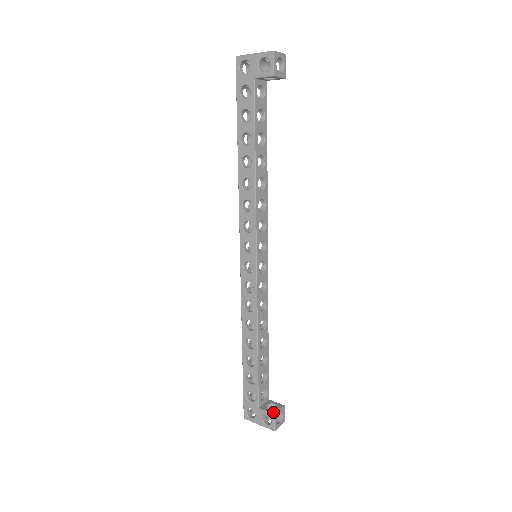
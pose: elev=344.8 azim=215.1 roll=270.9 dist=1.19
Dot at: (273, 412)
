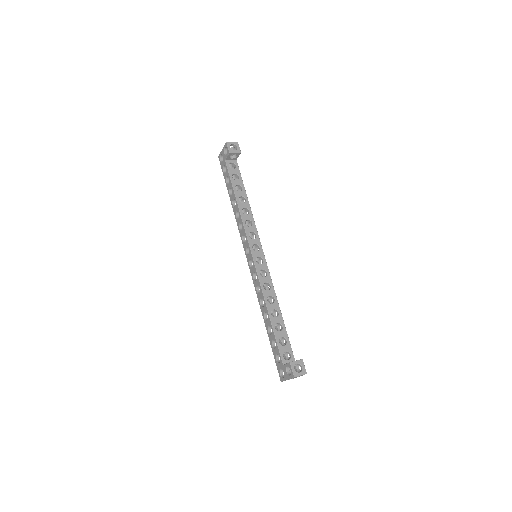
Dot at: (290, 362)
